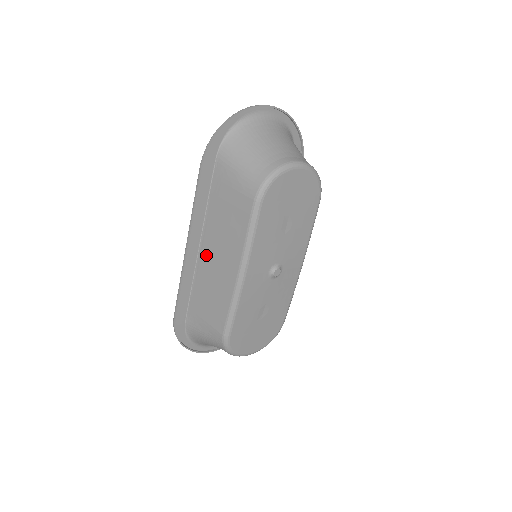
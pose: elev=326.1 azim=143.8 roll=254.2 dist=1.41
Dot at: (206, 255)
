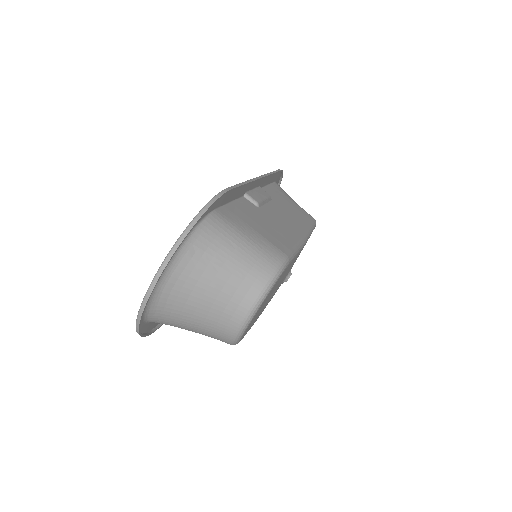
Dot at: occluded
